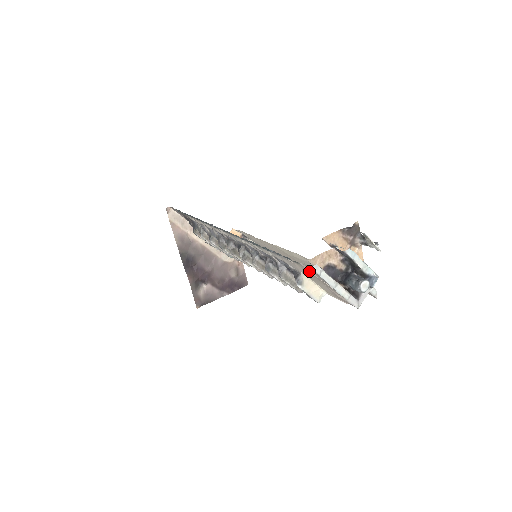
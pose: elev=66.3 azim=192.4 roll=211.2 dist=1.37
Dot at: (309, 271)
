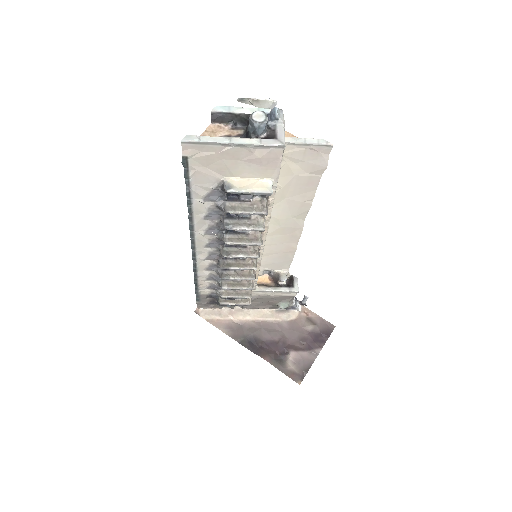
Dot at: (201, 156)
